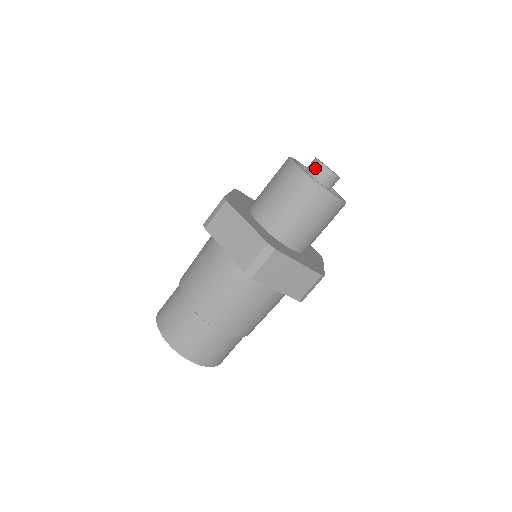
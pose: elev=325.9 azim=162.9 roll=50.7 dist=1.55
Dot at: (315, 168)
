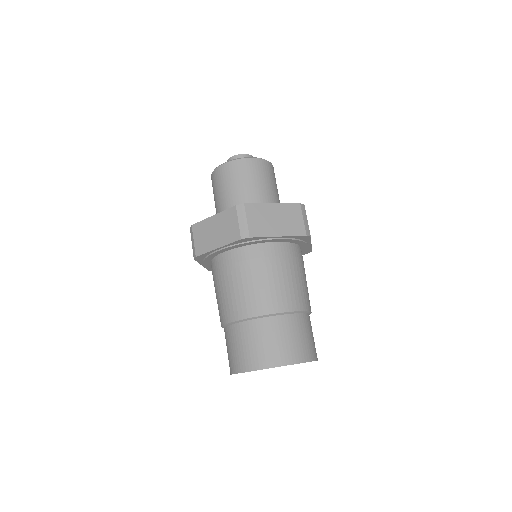
Dot at: occluded
